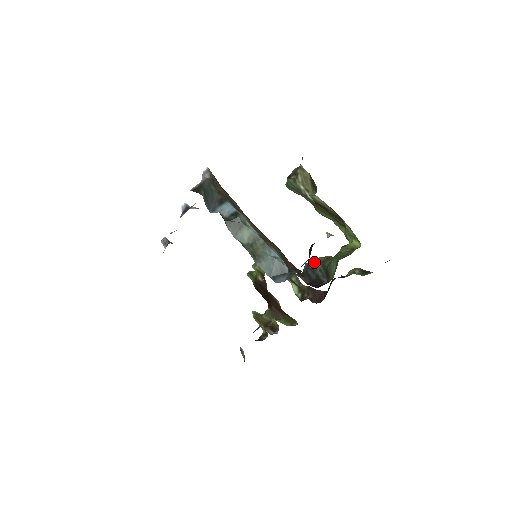
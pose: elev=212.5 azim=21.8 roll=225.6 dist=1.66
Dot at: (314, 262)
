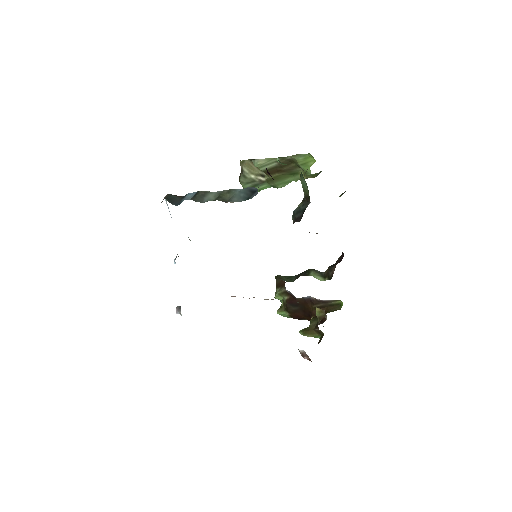
Dot at: (296, 208)
